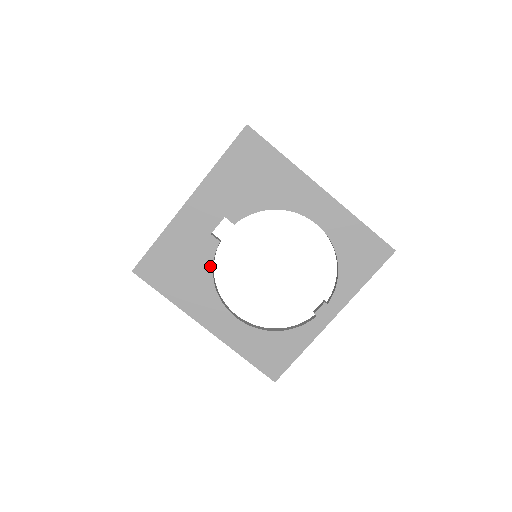
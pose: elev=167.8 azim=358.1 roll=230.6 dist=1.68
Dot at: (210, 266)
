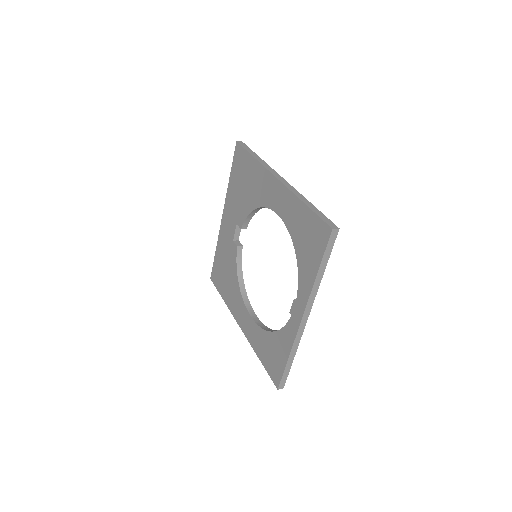
Dot at: (236, 269)
